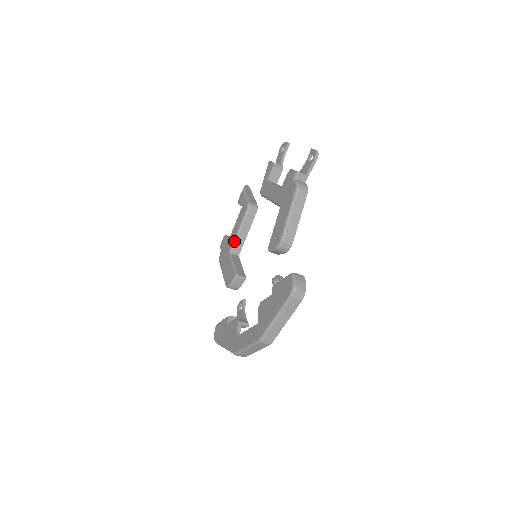
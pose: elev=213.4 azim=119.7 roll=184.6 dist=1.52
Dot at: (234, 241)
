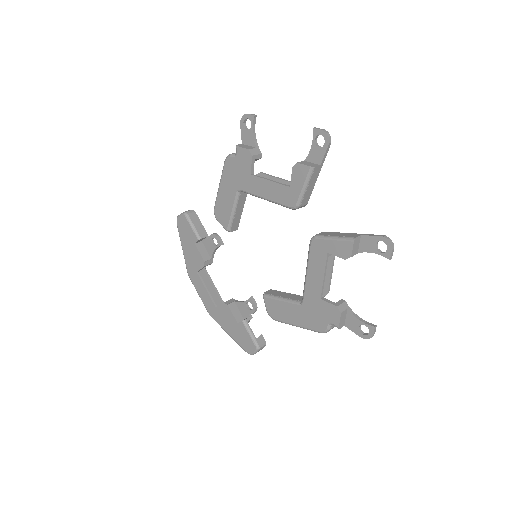
Dot at: (252, 195)
